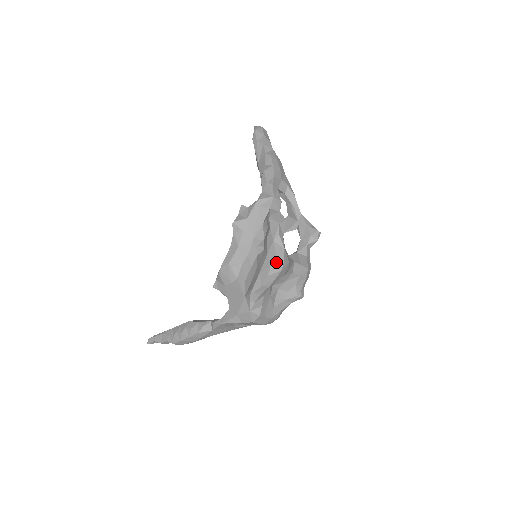
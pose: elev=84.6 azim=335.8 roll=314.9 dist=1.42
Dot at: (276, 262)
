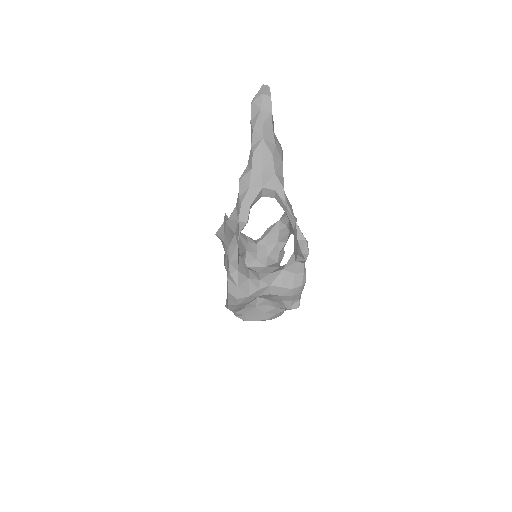
Dot at: (231, 297)
